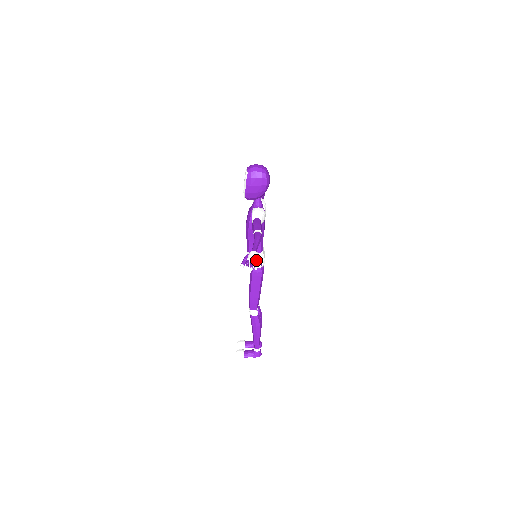
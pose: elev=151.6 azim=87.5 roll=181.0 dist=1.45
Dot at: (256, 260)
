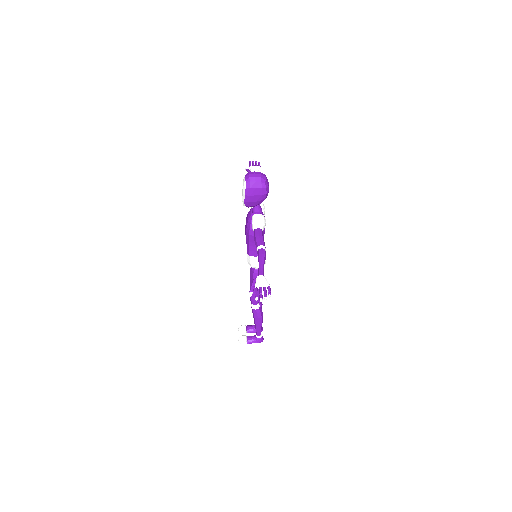
Dot at: (265, 288)
